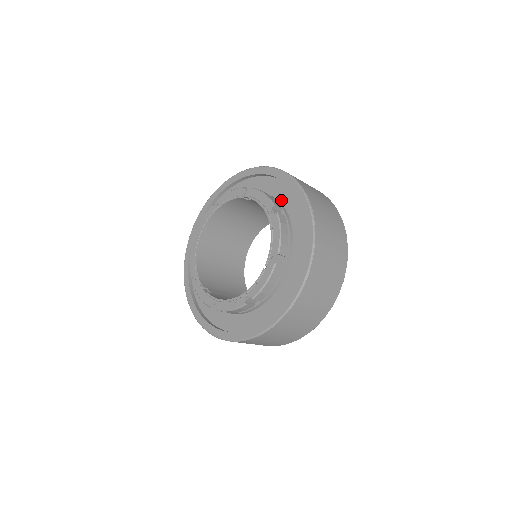
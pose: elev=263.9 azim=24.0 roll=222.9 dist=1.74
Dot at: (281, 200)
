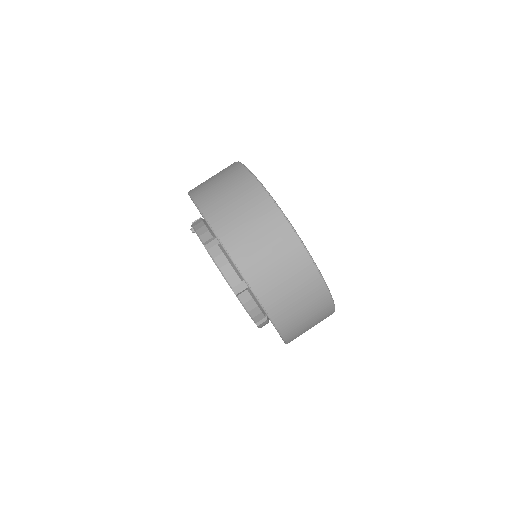
Dot at: occluded
